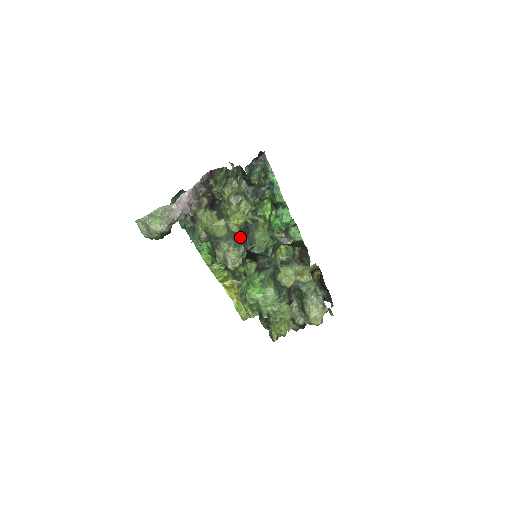
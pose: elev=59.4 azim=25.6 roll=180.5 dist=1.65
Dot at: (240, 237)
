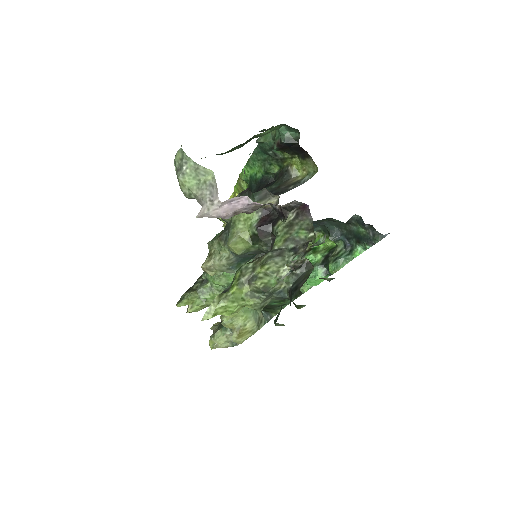
Dot at: (249, 260)
